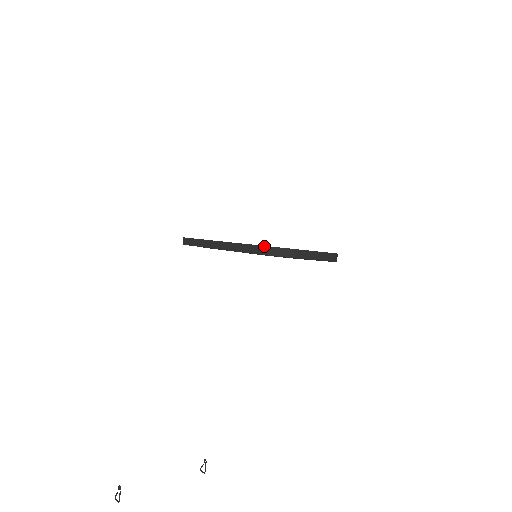
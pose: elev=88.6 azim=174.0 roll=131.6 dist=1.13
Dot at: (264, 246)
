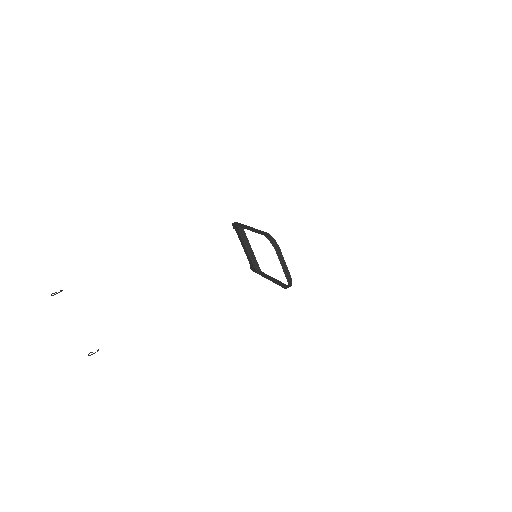
Dot at: (268, 233)
